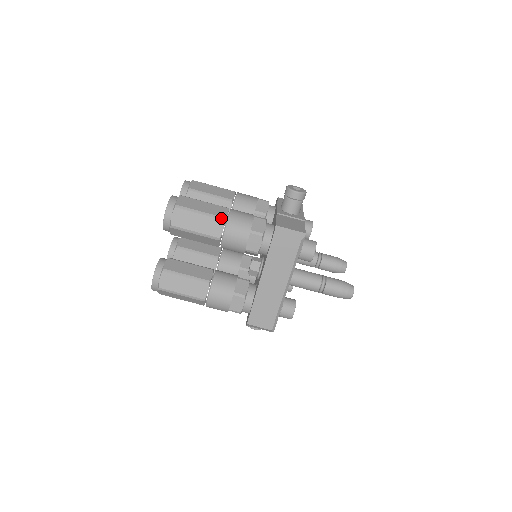
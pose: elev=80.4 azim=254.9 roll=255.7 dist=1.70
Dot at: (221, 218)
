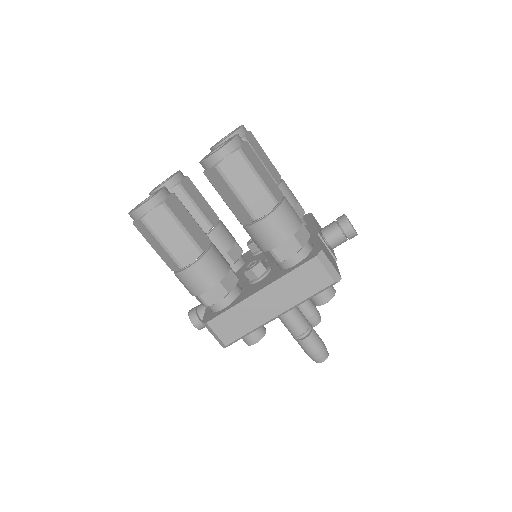
Dot at: (275, 200)
